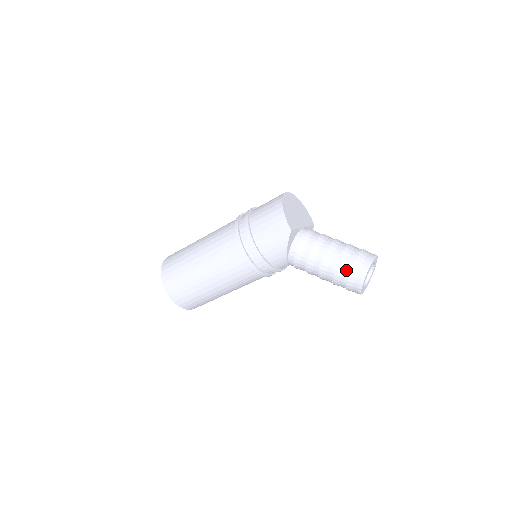
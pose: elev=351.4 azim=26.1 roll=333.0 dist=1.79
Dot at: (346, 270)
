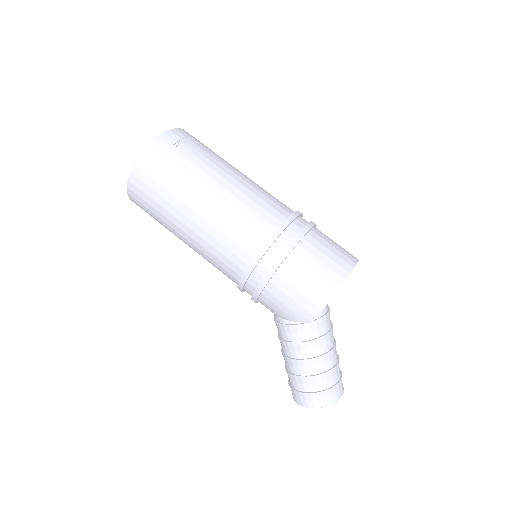
Dot at: (308, 387)
